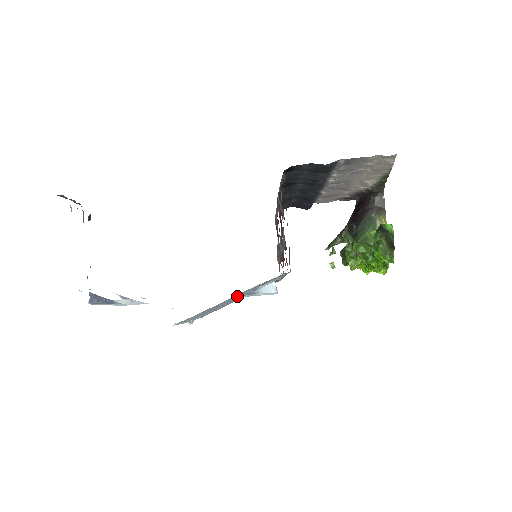
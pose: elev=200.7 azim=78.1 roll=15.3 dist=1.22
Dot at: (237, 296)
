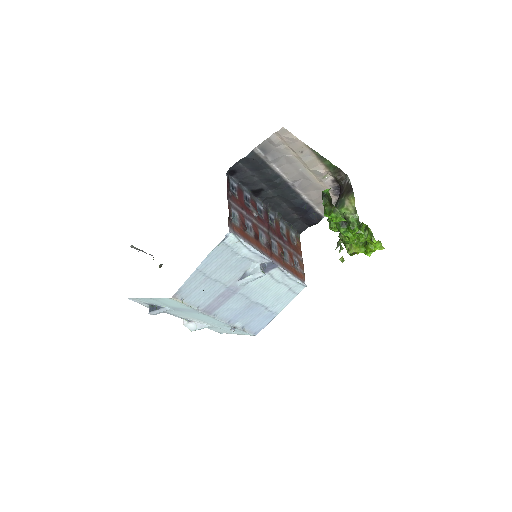
Dot at: (223, 275)
